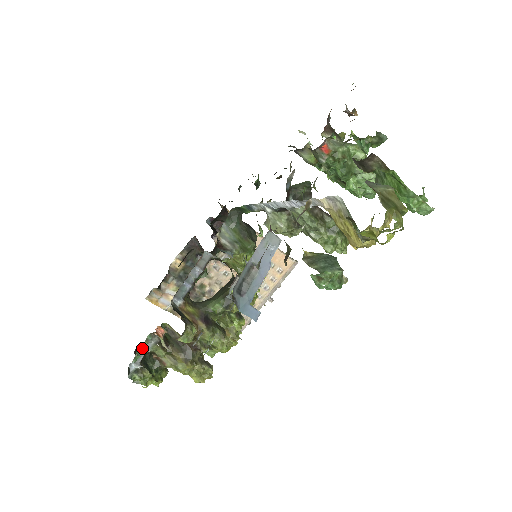
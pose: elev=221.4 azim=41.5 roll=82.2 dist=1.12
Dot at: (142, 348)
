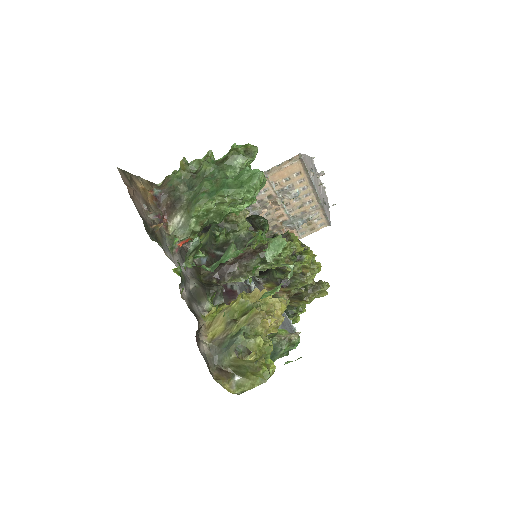
Dot at: occluded
